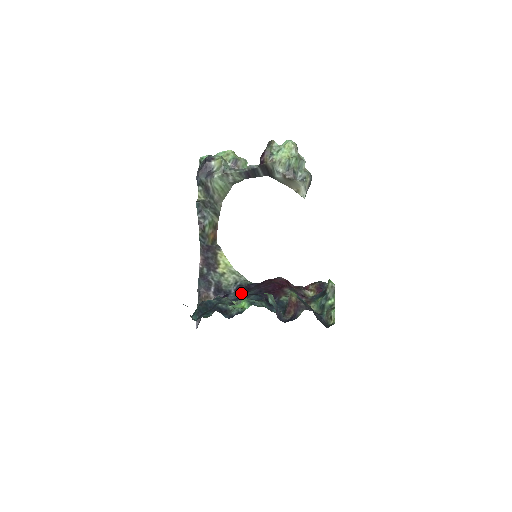
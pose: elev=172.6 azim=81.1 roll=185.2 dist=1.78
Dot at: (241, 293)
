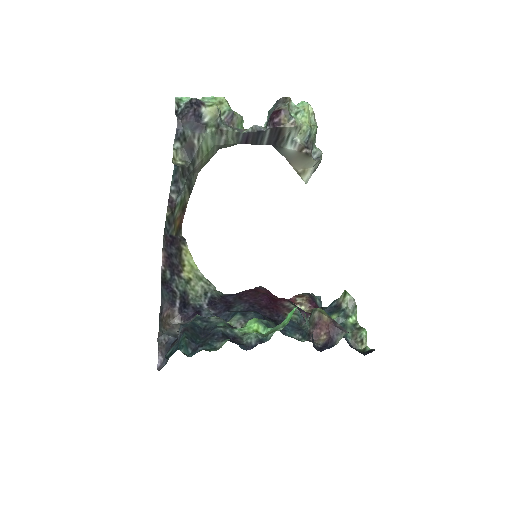
Dot at: (220, 309)
